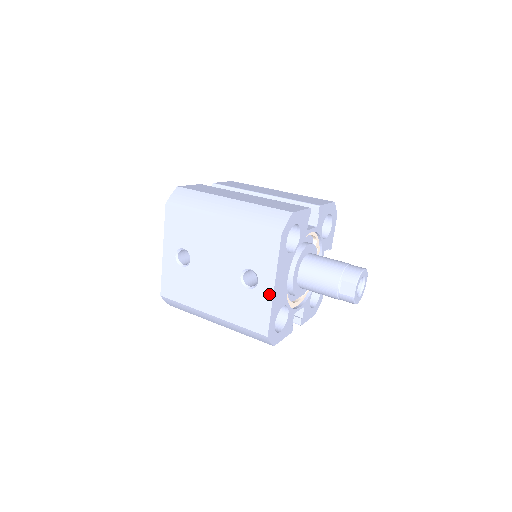
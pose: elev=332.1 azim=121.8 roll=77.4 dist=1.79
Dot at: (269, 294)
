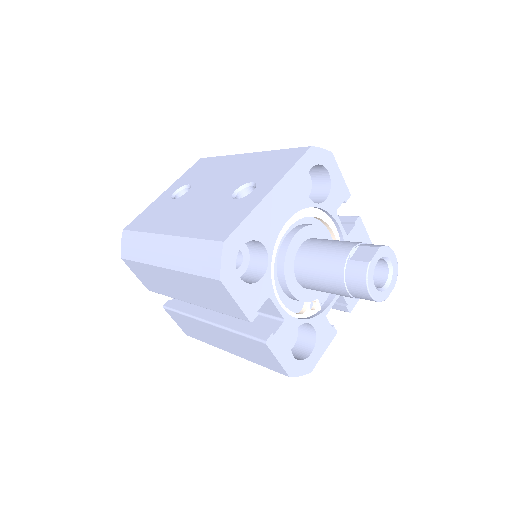
Dot at: (259, 198)
